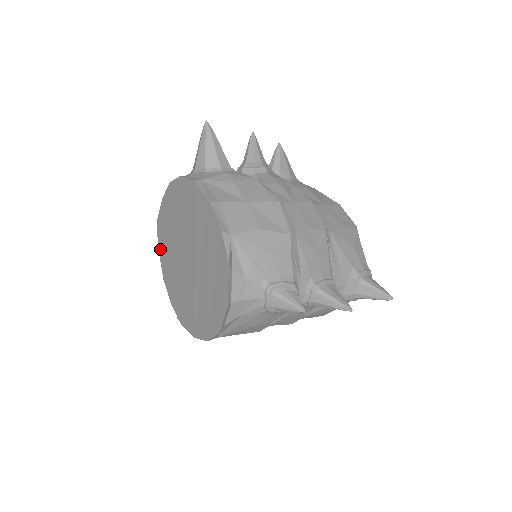
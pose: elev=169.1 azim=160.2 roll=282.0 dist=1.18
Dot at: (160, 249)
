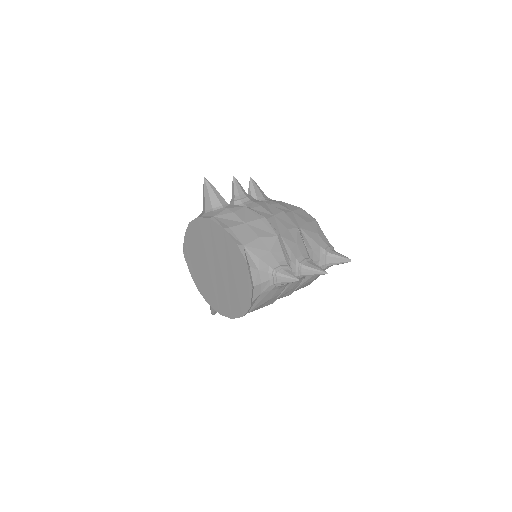
Dot at: (190, 269)
